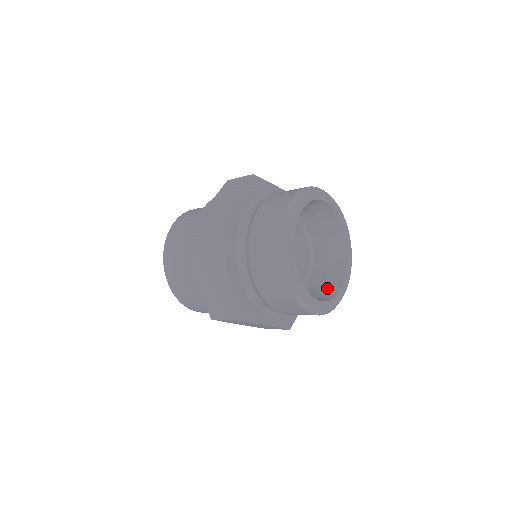
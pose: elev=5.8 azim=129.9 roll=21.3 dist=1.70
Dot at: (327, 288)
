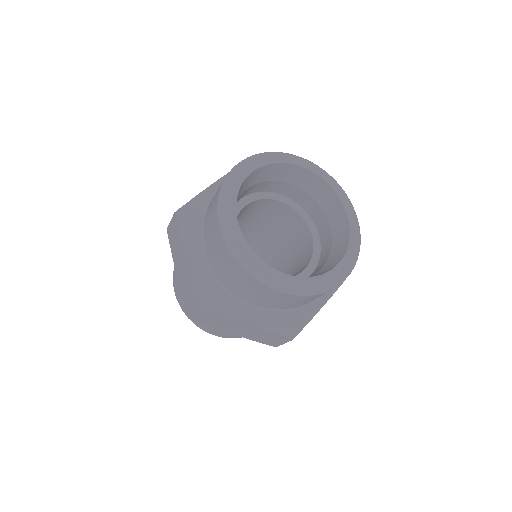
Dot at: (319, 272)
